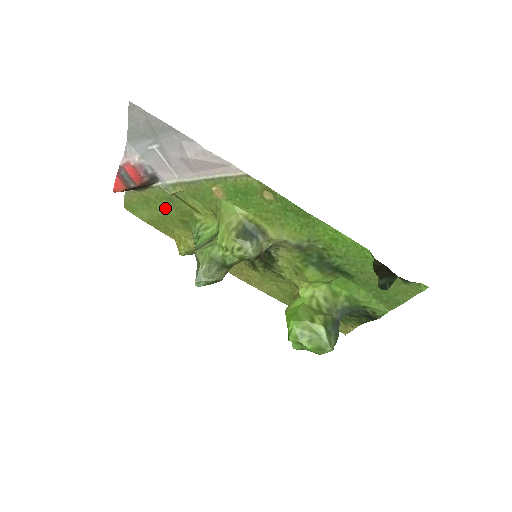
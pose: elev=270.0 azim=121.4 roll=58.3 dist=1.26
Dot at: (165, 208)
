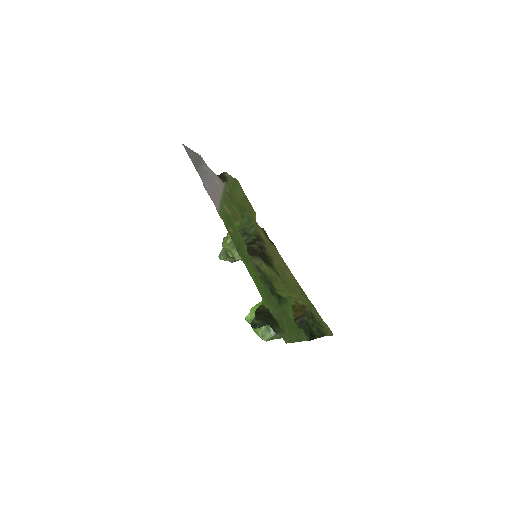
Dot at: (237, 196)
